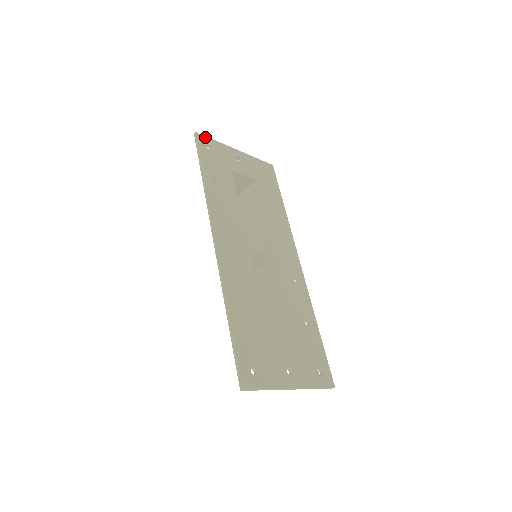
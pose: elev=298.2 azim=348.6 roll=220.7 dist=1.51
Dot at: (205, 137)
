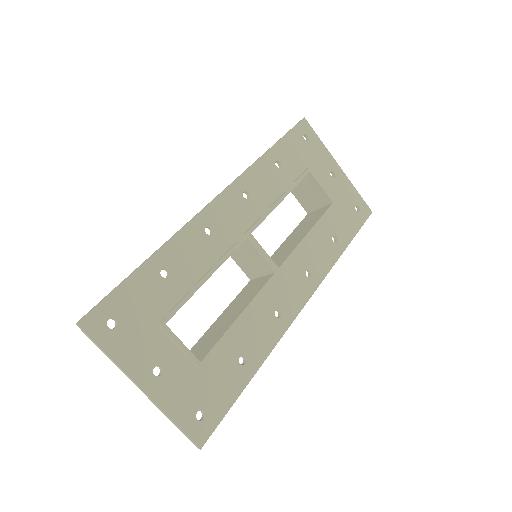
Dot at: (311, 128)
